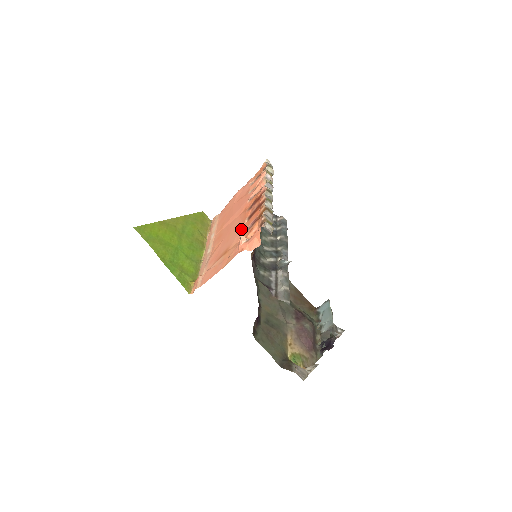
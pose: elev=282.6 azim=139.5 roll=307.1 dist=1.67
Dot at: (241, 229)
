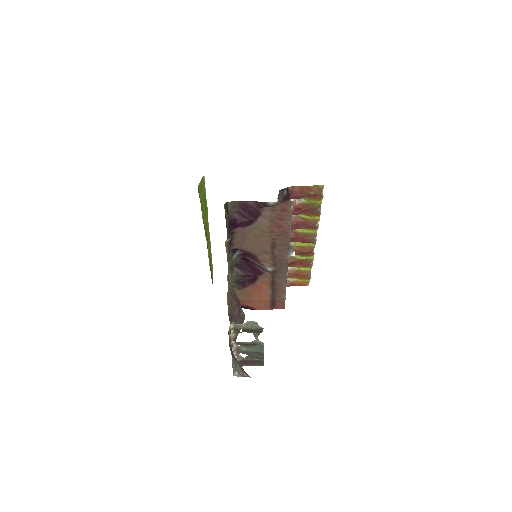
Dot at: occluded
